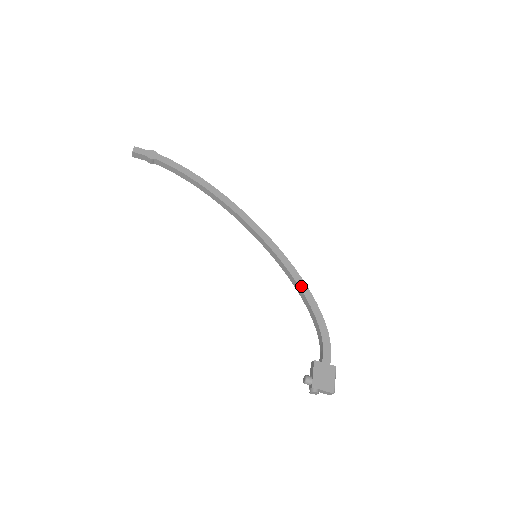
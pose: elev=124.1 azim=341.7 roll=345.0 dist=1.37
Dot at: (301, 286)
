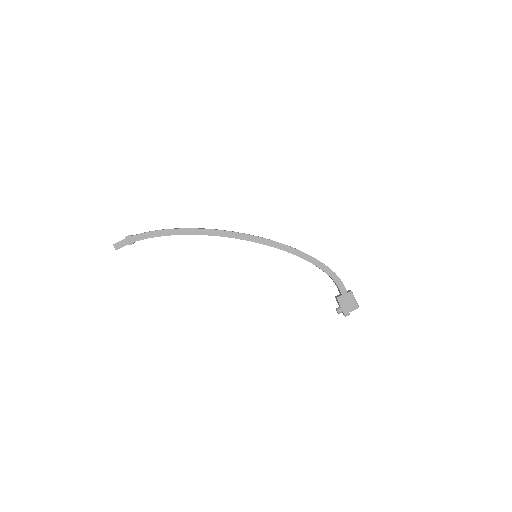
Dot at: (299, 255)
